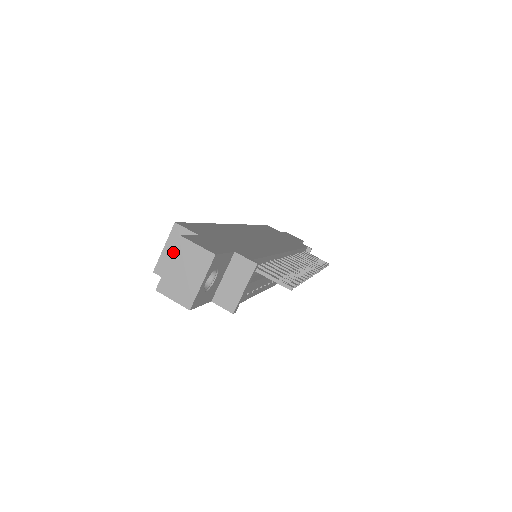
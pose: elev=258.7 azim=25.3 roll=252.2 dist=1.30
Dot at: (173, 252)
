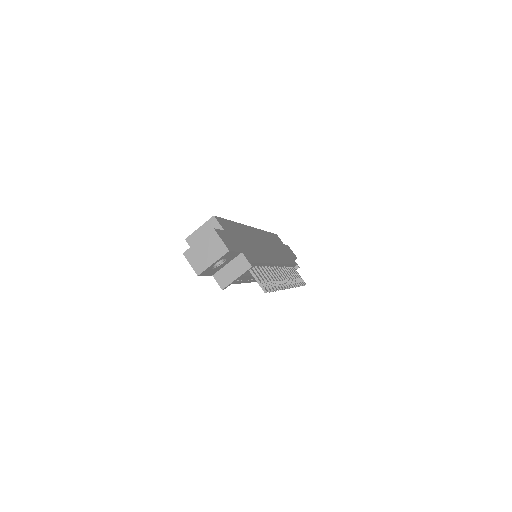
Dot at: (205, 236)
